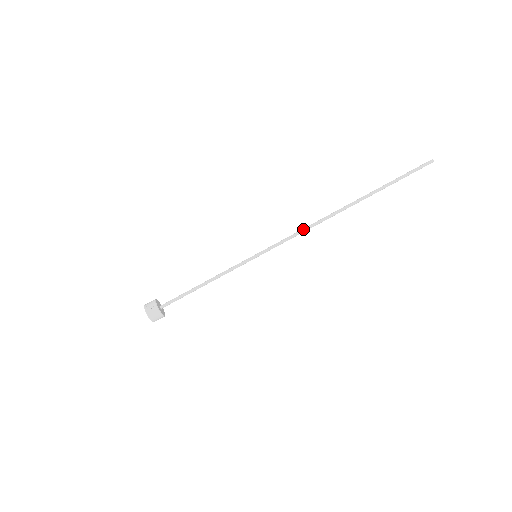
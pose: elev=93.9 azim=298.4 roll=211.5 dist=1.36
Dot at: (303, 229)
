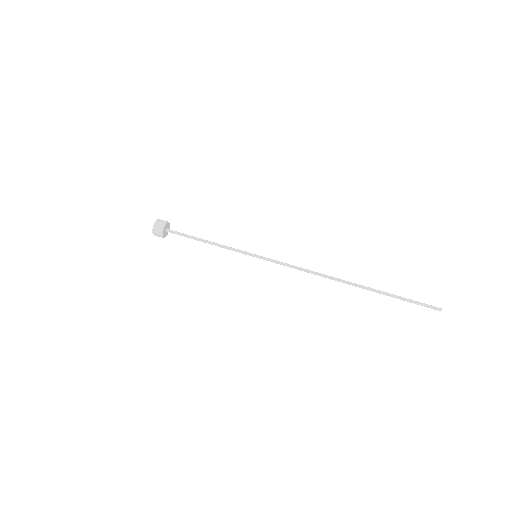
Dot at: occluded
